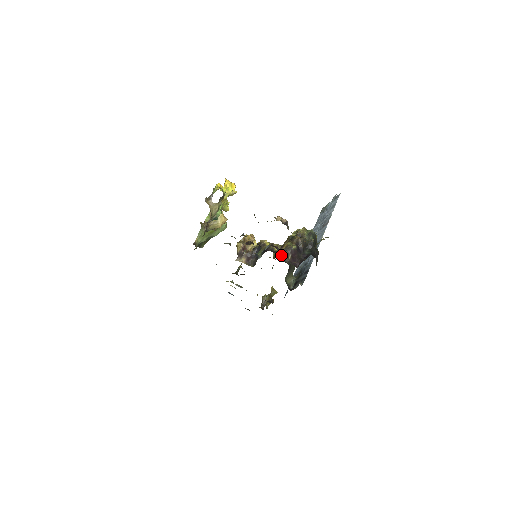
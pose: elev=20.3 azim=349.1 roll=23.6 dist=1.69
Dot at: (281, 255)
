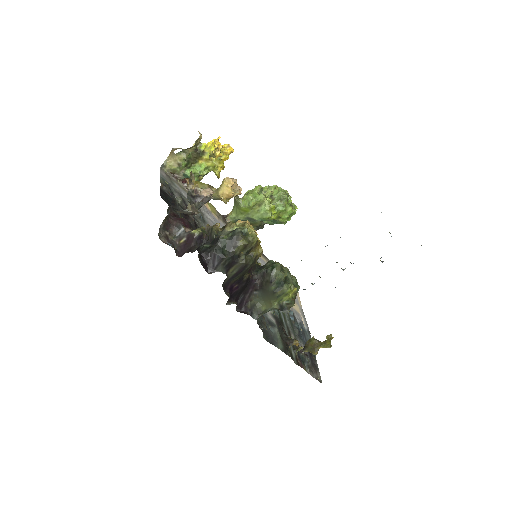
Dot at: (177, 233)
